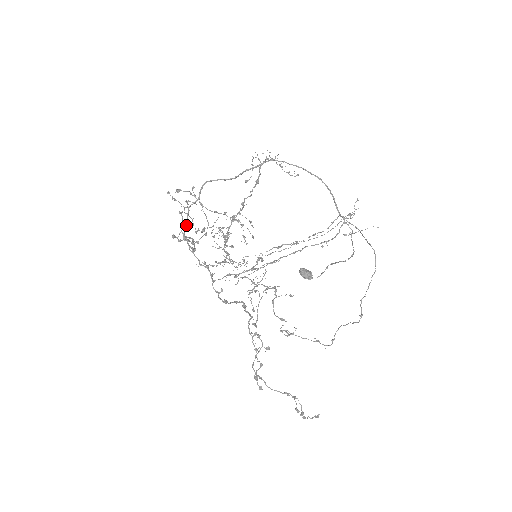
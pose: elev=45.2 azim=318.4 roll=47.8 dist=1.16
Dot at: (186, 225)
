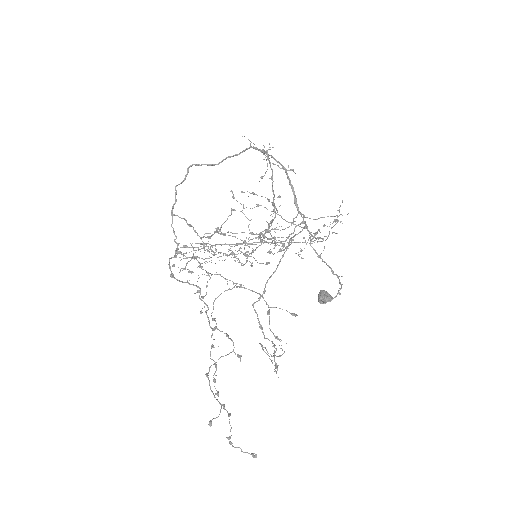
Dot at: (174, 203)
